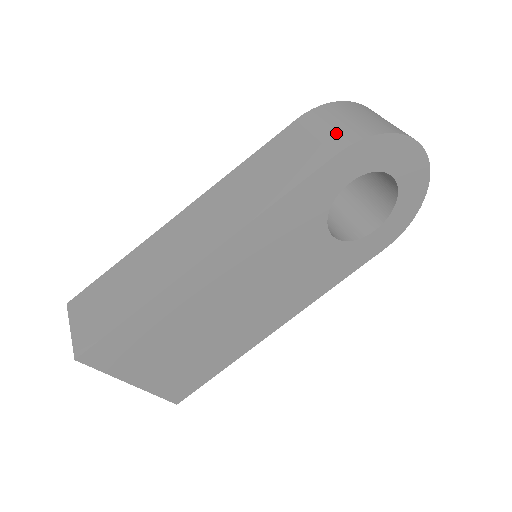
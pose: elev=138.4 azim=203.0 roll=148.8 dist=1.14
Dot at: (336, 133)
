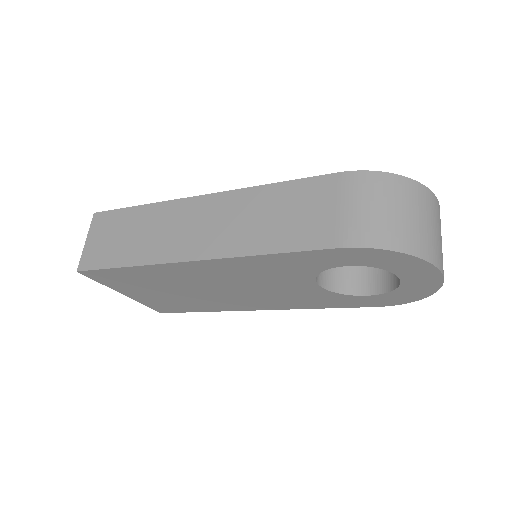
Dot at: (354, 222)
